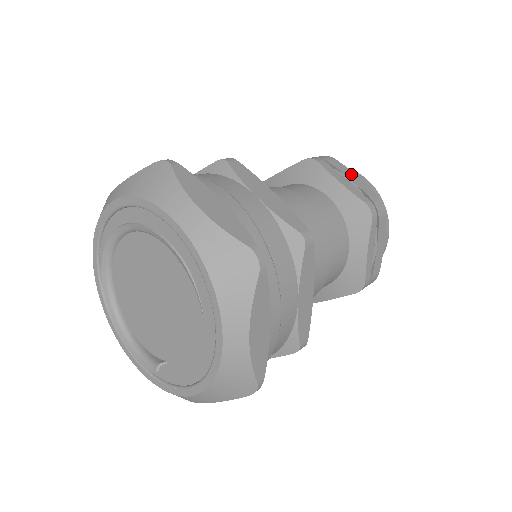
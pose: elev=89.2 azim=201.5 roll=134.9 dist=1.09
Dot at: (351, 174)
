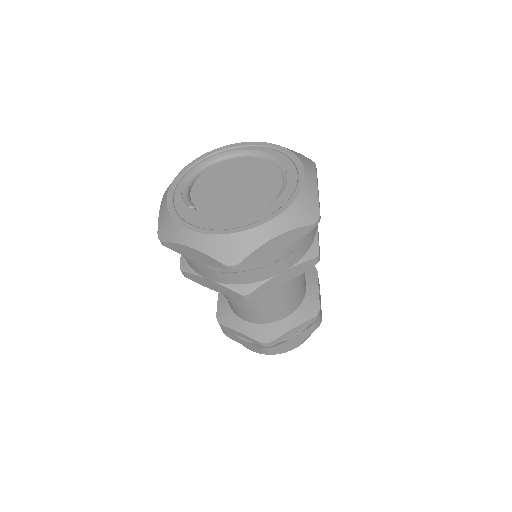
Dot at: (320, 297)
